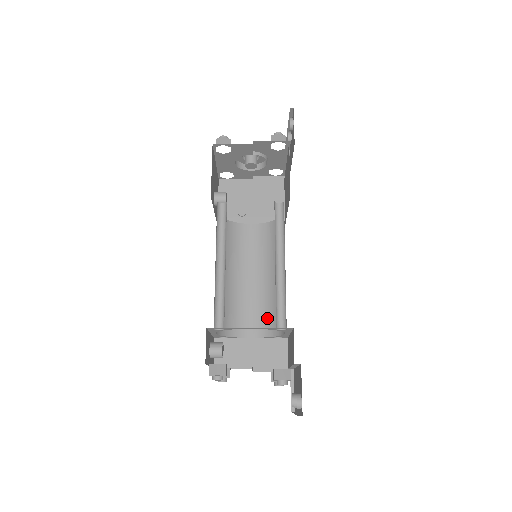
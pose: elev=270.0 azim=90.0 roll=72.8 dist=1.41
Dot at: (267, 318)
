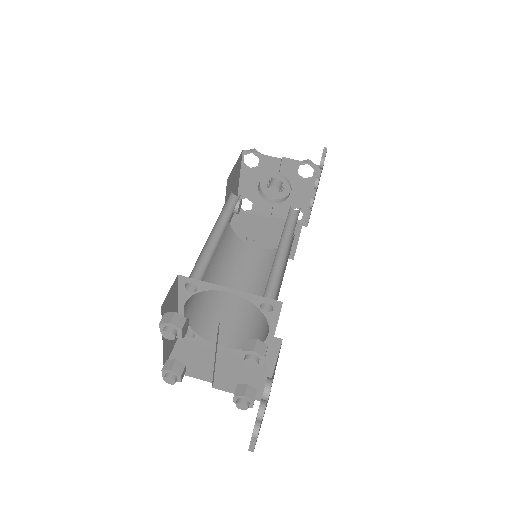
Dot at: (249, 330)
